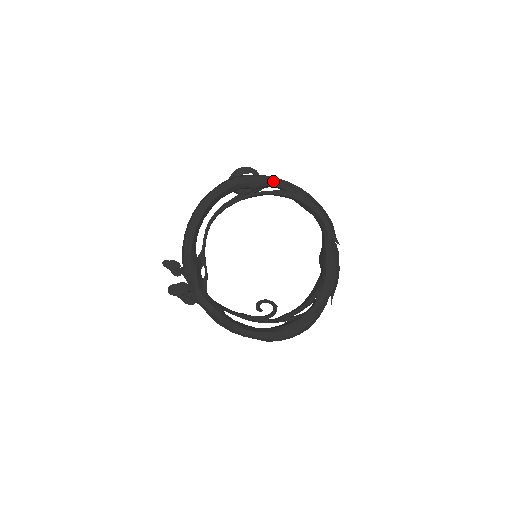
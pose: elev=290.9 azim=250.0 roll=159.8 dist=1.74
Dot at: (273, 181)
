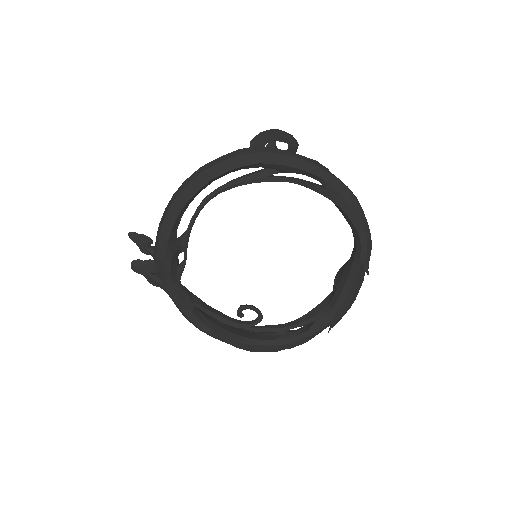
Dot at: (313, 171)
